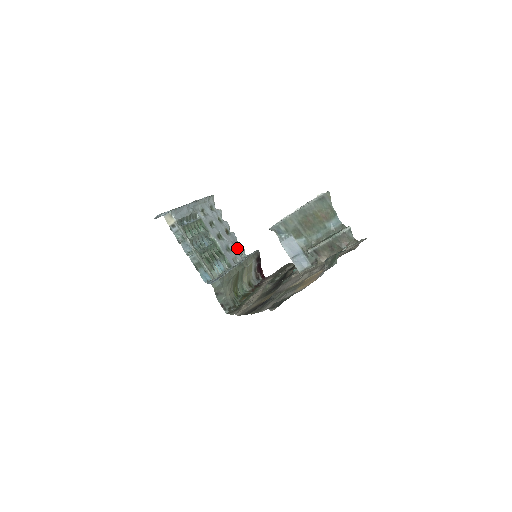
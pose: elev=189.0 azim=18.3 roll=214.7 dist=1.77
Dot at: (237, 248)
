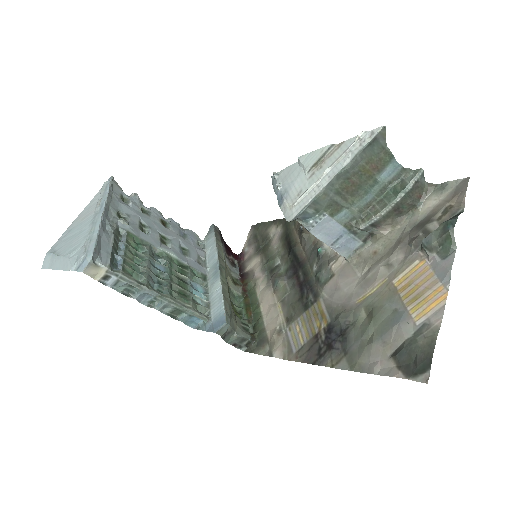
Dot at: (190, 240)
